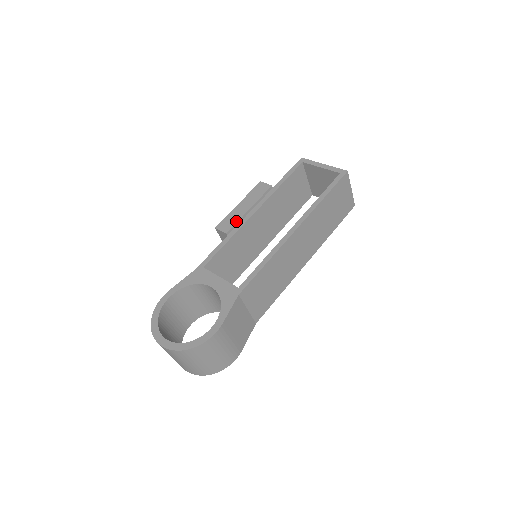
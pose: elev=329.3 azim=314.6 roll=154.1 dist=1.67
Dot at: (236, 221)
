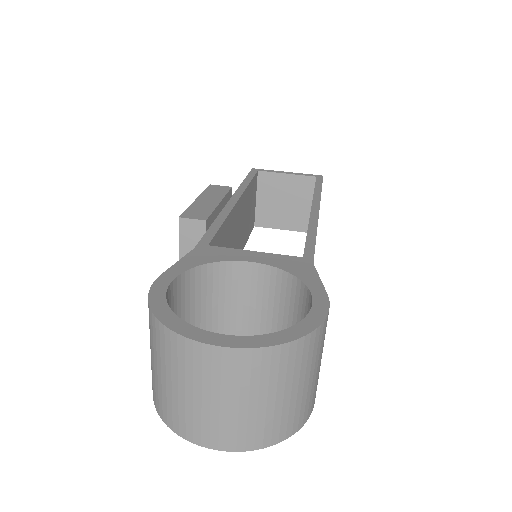
Dot at: (211, 210)
